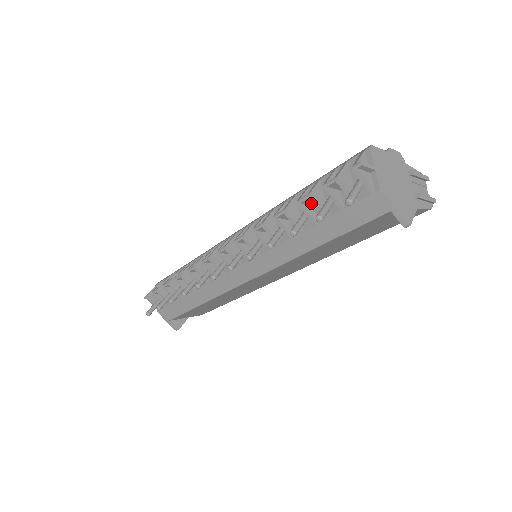
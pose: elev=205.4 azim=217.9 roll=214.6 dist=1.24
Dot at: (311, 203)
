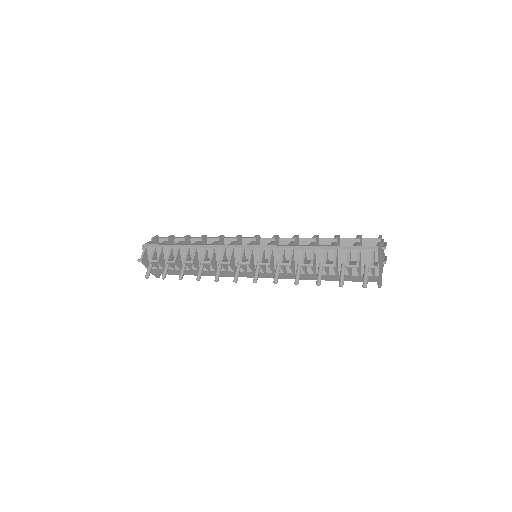
Dot at: occluded
